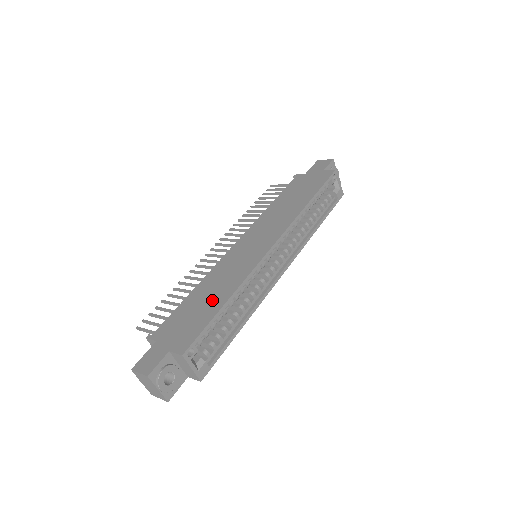
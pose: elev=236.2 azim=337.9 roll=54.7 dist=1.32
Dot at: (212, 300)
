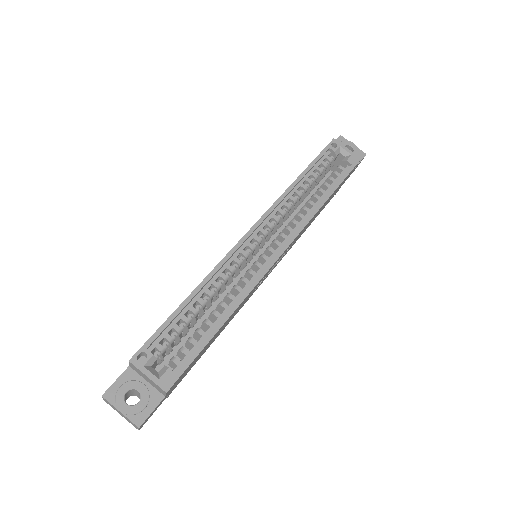
Dot at: occluded
